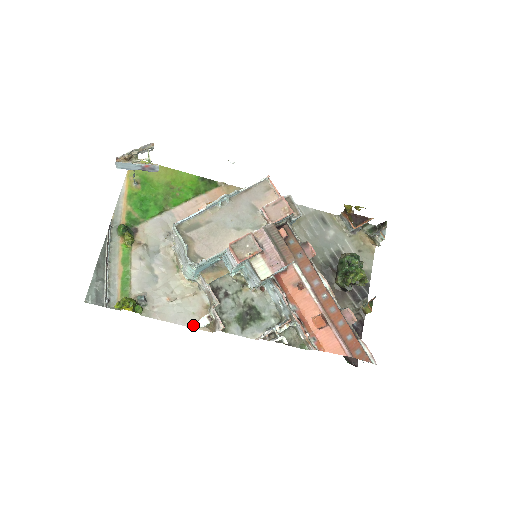
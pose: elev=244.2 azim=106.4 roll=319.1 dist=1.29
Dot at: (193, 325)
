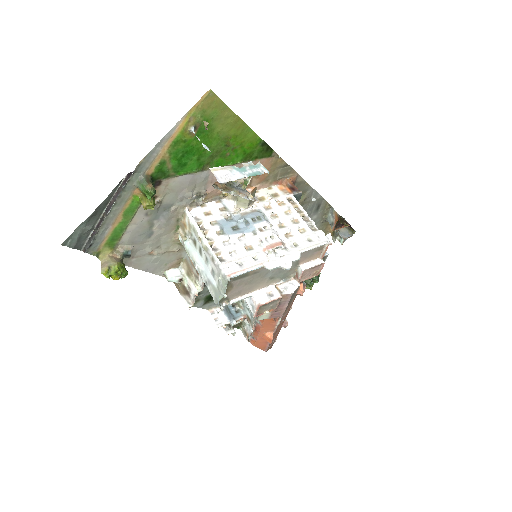
Dot at: (160, 273)
